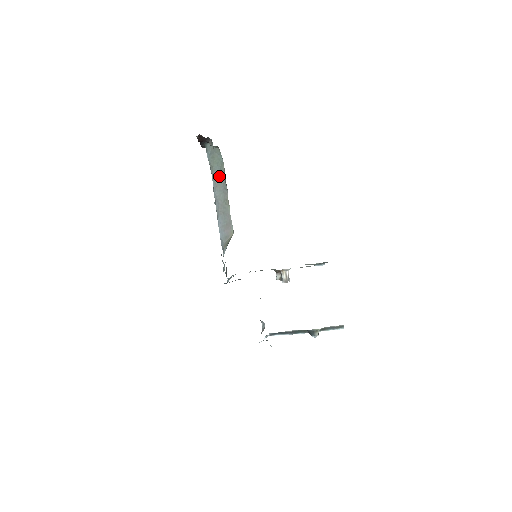
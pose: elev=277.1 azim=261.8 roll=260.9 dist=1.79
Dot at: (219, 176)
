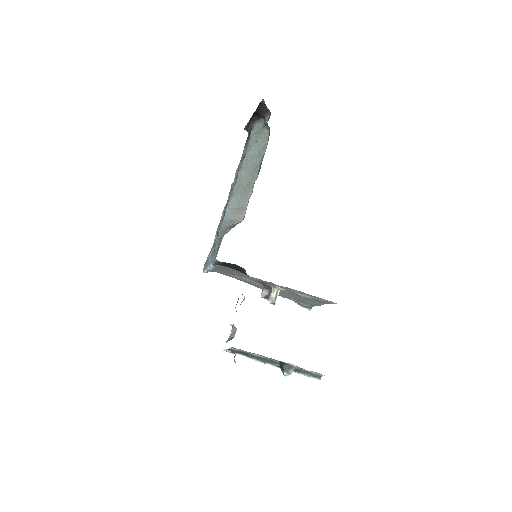
Dot at: (254, 158)
